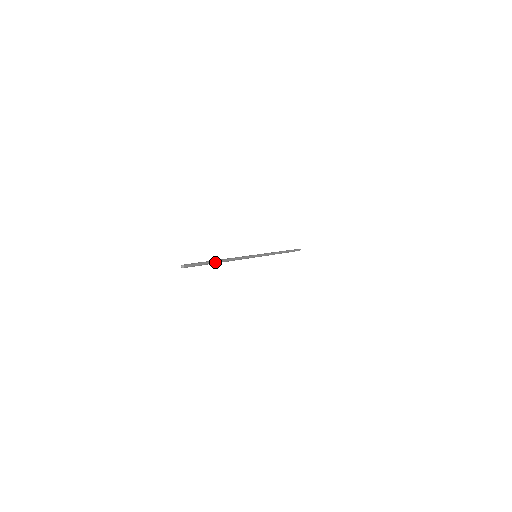
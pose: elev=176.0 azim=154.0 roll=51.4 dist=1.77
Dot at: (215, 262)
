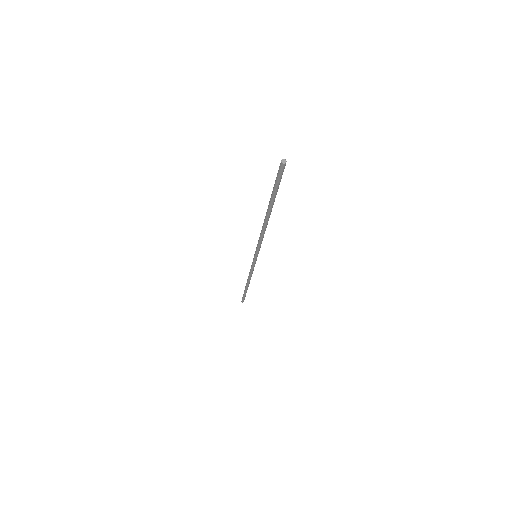
Dot at: (272, 204)
